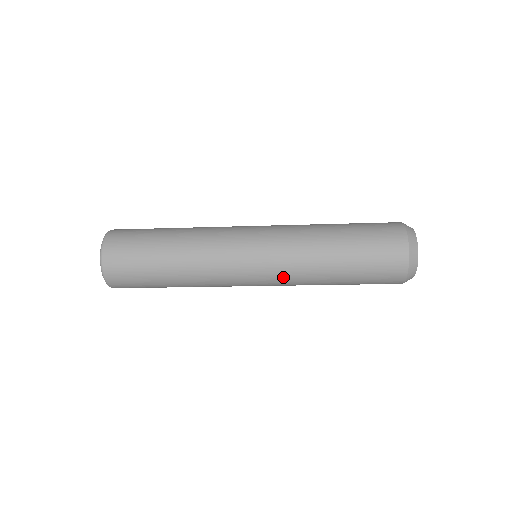
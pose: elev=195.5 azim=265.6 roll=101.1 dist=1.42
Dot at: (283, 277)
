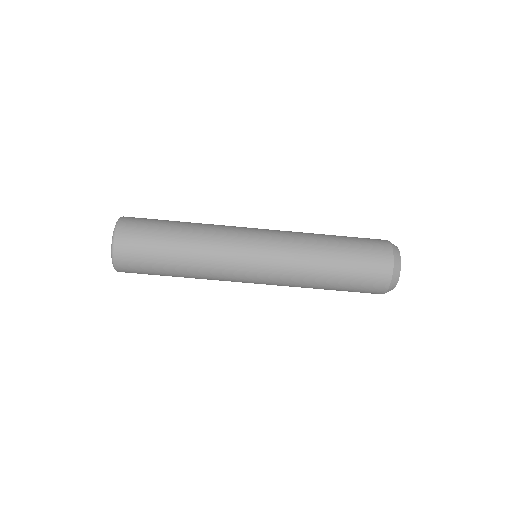
Dot at: (284, 238)
